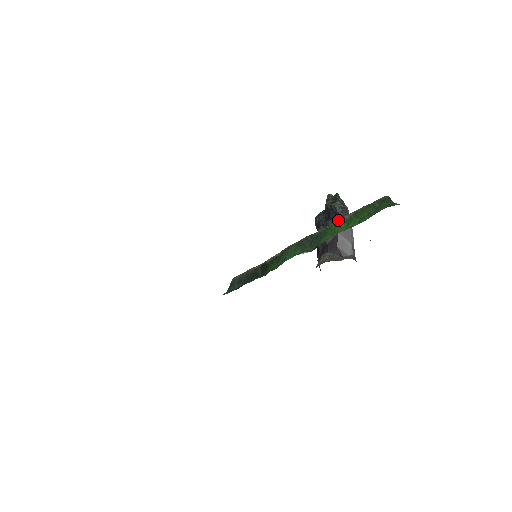
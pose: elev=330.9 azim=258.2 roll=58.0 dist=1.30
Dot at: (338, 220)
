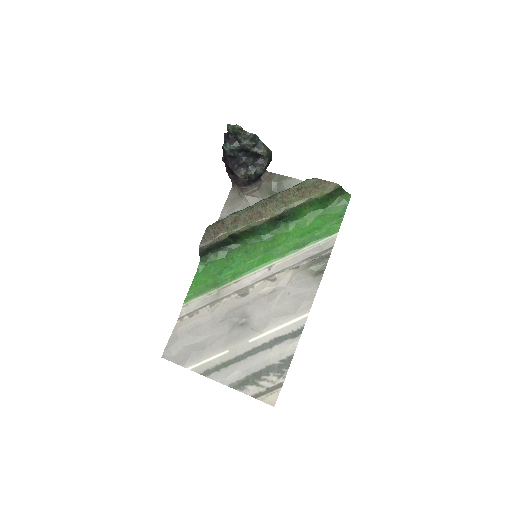
Dot at: (266, 165)
